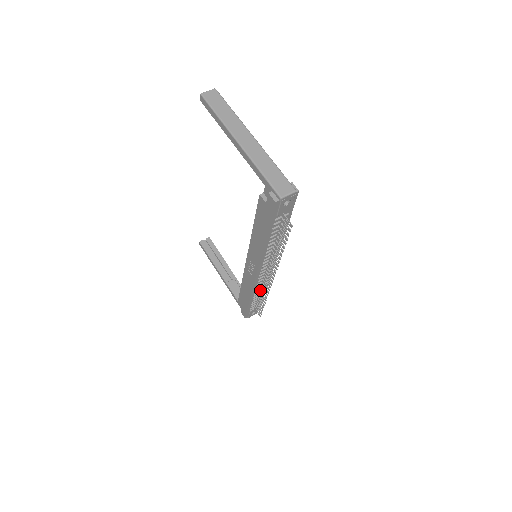
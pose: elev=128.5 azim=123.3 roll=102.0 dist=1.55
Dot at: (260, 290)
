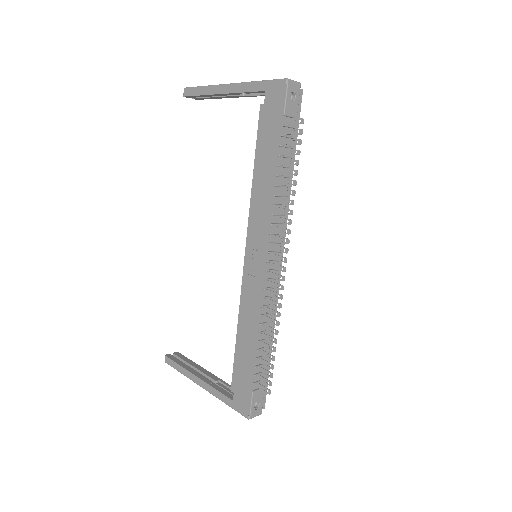
Dot at: (266, 323)
